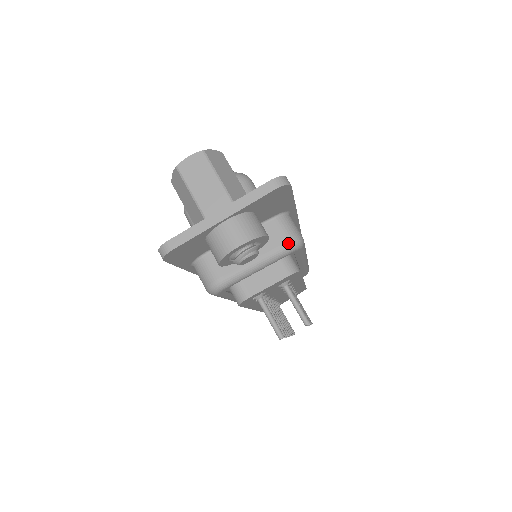
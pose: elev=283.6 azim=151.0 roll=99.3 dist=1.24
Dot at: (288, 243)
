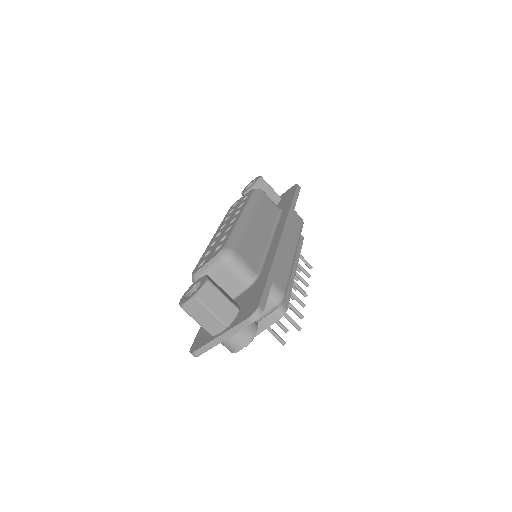
Dot at: (273, 307)
